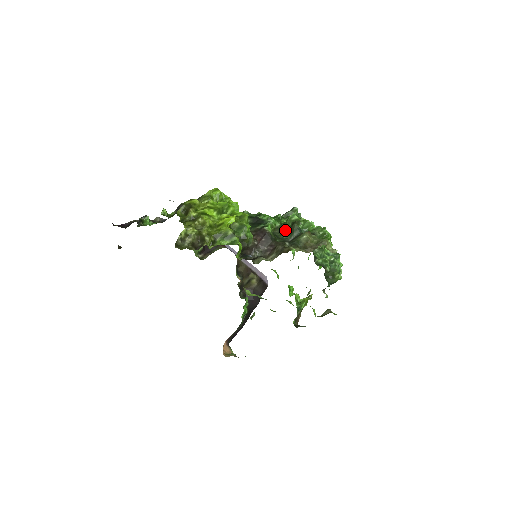
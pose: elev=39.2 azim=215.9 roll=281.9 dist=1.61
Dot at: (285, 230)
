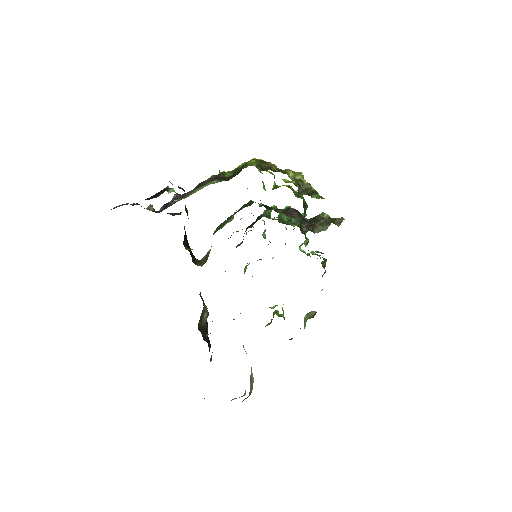
Dot at: (287, 221)
